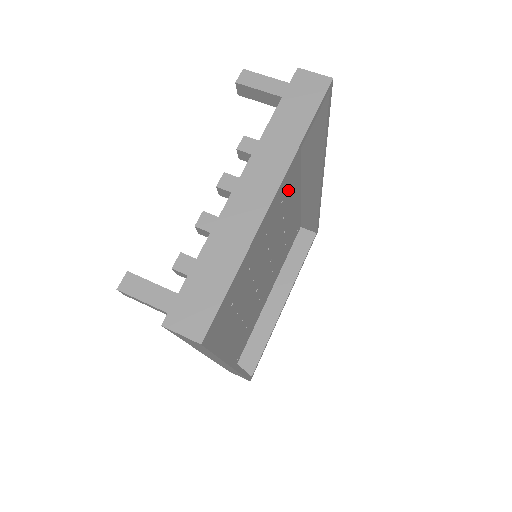
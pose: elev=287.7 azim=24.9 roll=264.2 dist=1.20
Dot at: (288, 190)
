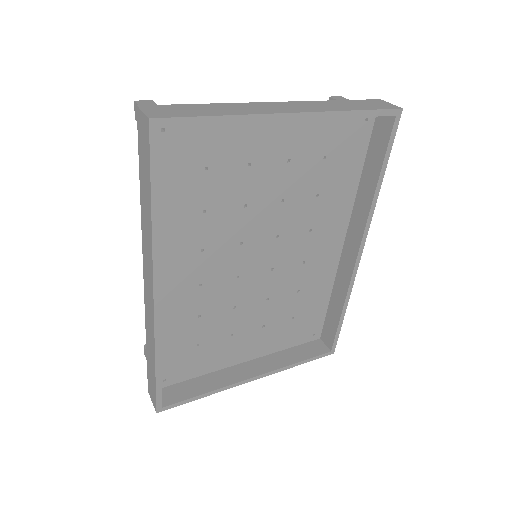
Dot at: (323, 231)
